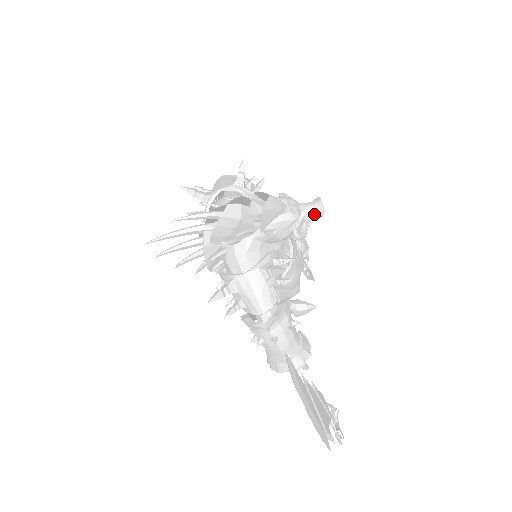
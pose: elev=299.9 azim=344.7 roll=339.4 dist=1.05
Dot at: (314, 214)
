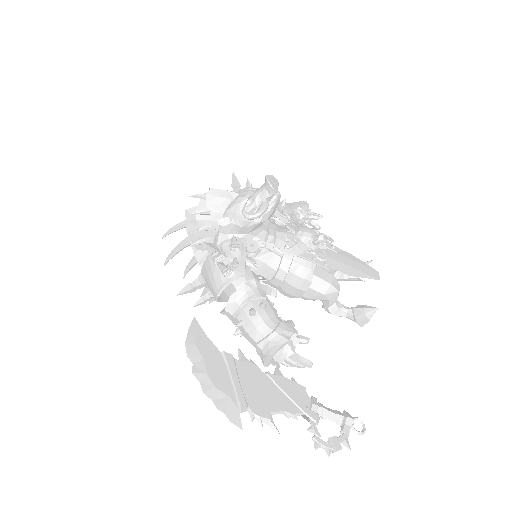
Dot at: (266, 192)
